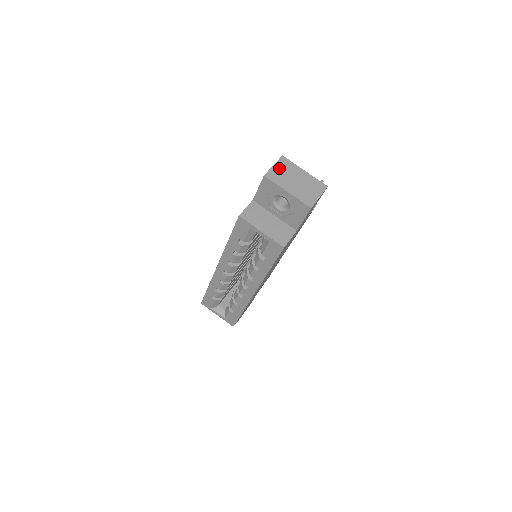
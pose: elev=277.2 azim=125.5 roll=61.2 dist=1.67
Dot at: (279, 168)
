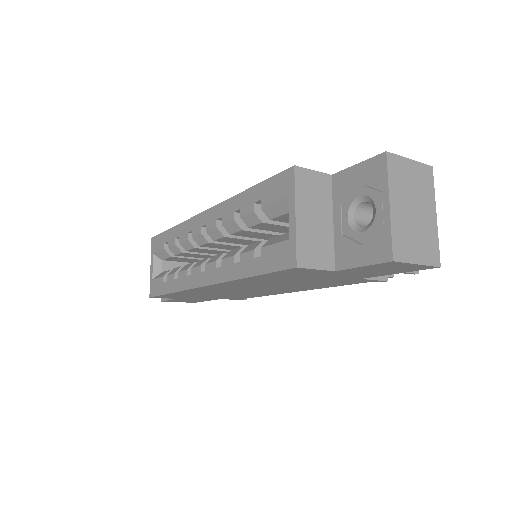
Dot at: (413, 171)
